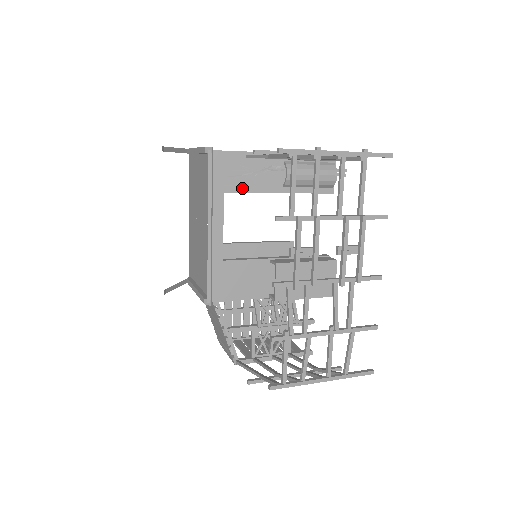
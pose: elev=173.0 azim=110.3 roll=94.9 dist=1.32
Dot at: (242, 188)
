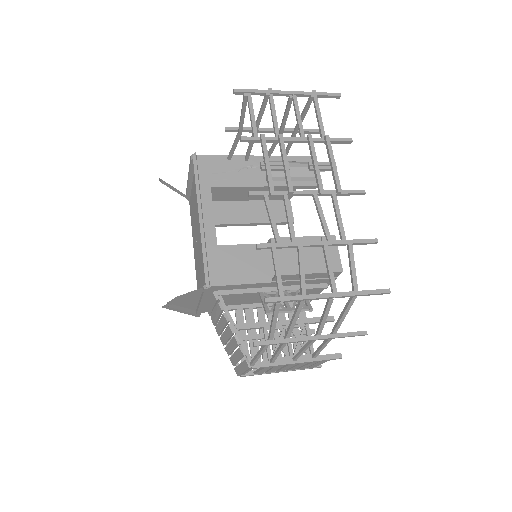
Dot at: (227, 183)
